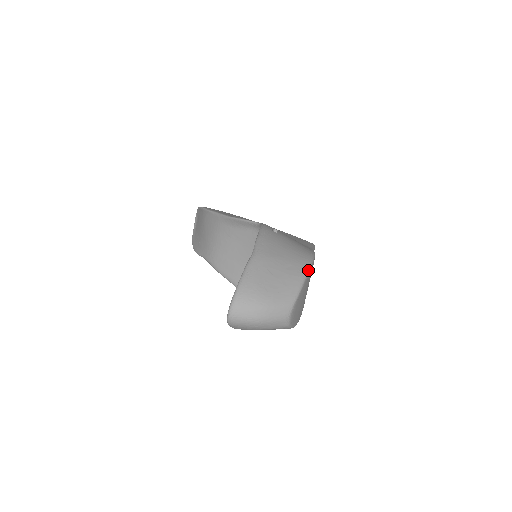
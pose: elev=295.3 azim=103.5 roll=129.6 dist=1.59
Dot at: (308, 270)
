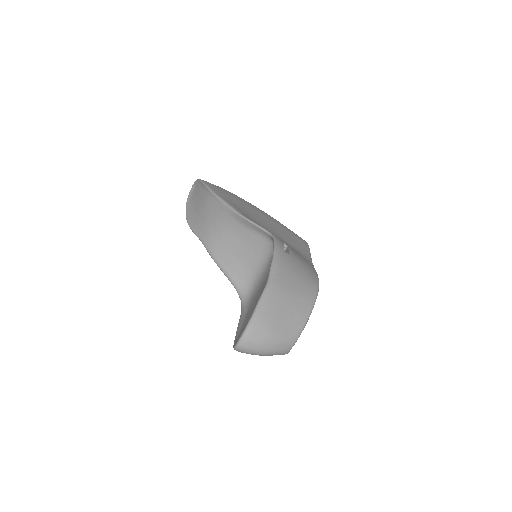
Dot at: (314, 304)
